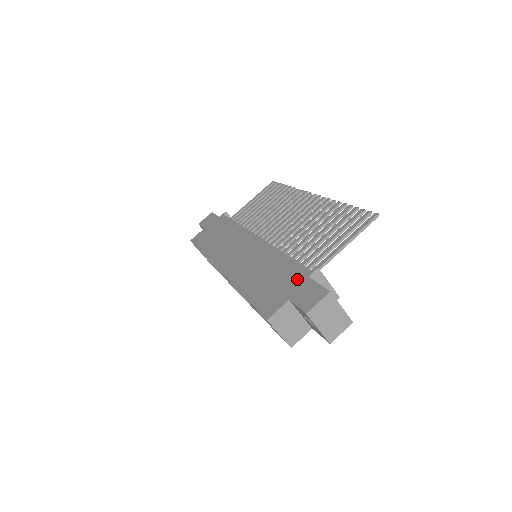
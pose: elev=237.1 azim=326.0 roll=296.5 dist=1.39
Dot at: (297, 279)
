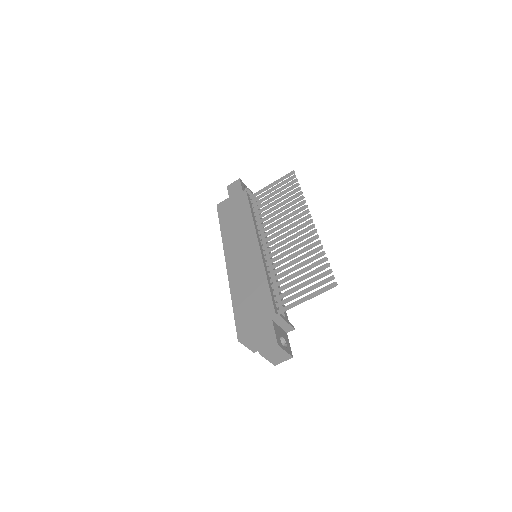
Dot at: (265, 317)
